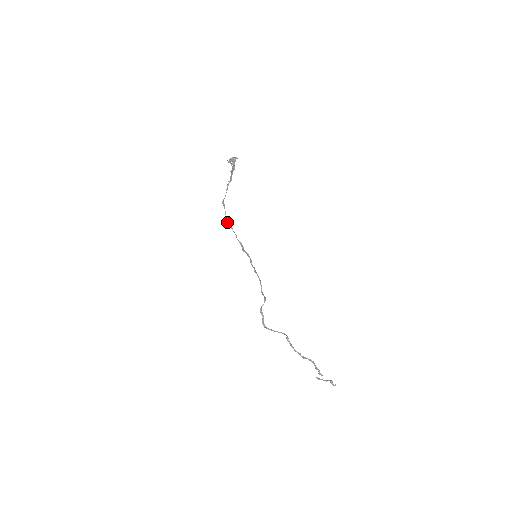
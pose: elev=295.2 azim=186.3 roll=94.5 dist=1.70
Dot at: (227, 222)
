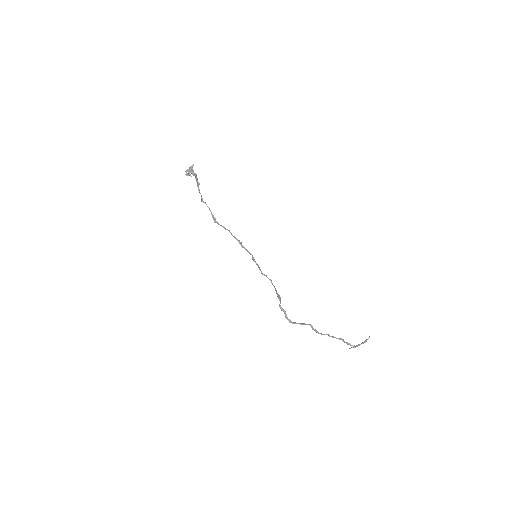
Dot at: (215, 222)
